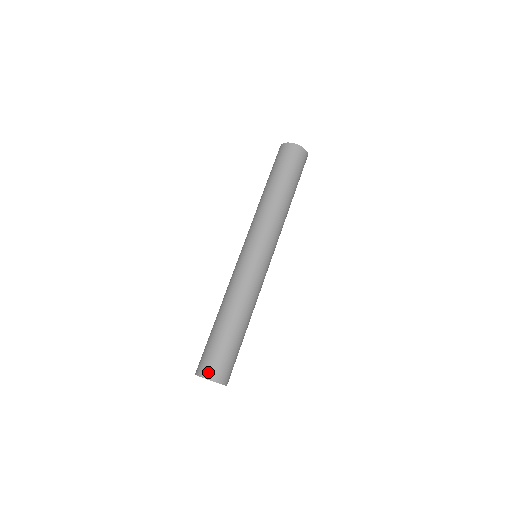
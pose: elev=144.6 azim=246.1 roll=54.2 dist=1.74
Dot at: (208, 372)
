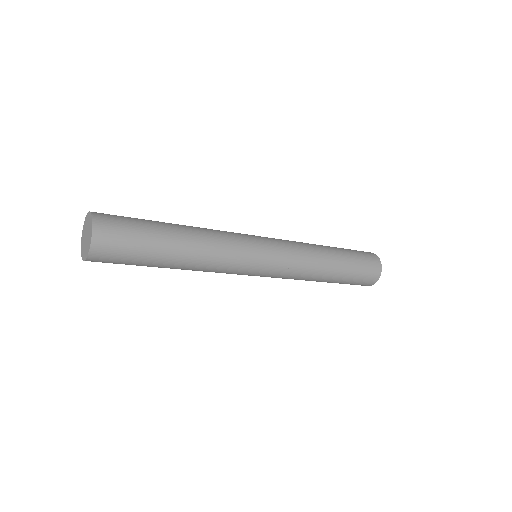
Dot at: occluded
